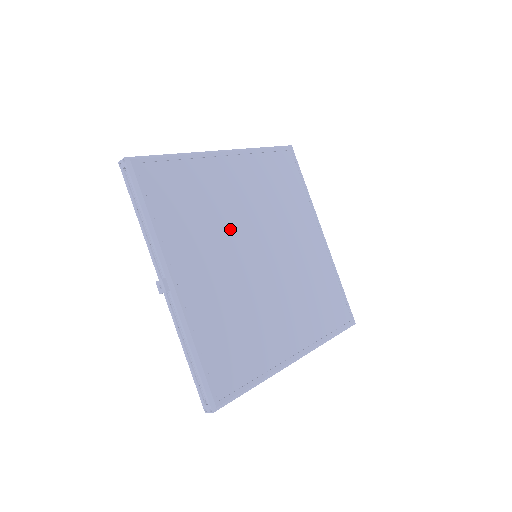
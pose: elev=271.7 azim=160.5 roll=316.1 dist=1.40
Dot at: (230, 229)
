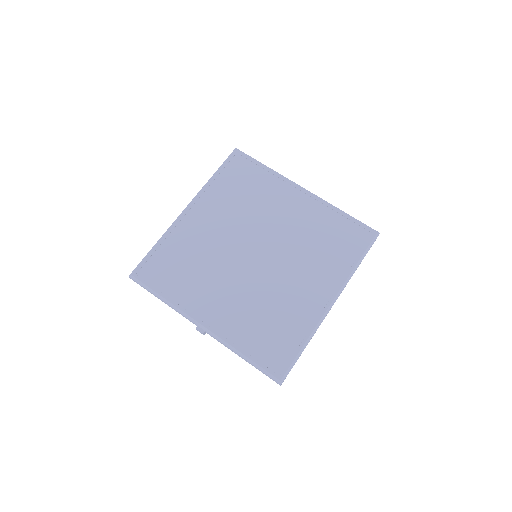
Dot at: (222, 257)
